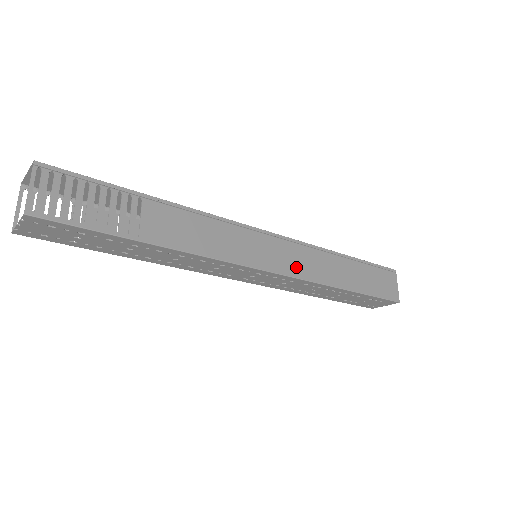
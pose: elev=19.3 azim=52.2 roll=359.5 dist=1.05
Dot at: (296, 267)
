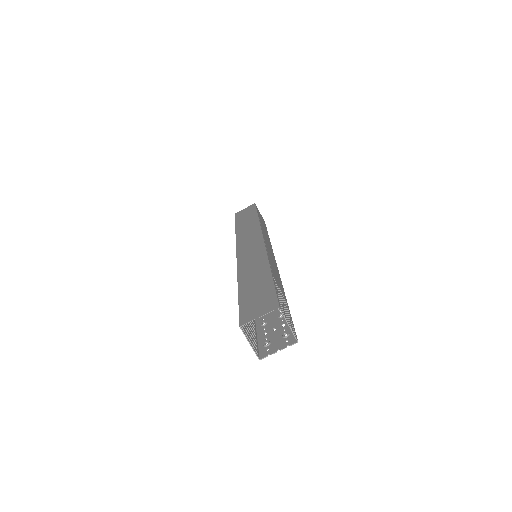
Dot at: occluded
